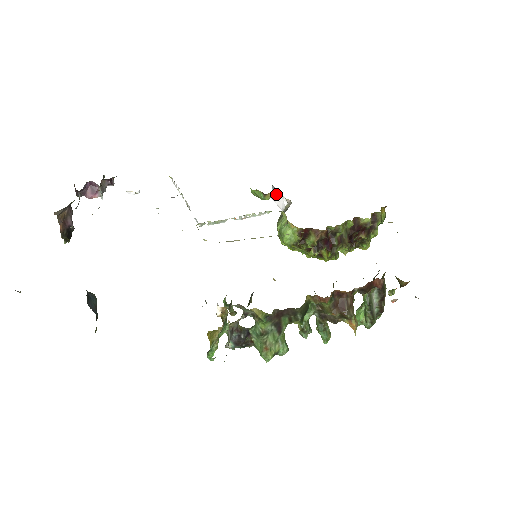
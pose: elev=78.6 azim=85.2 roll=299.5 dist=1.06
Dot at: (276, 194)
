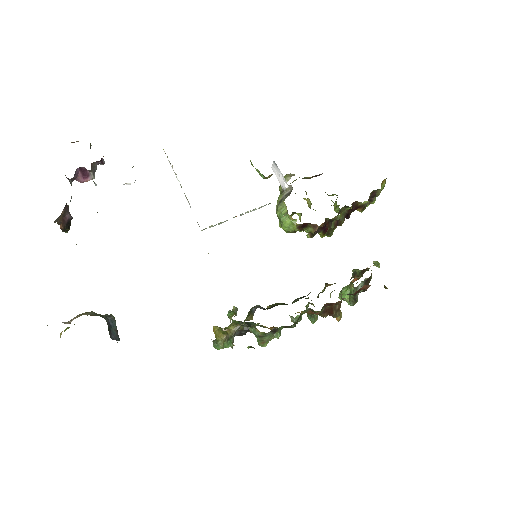
Dot at: (277, 170)
